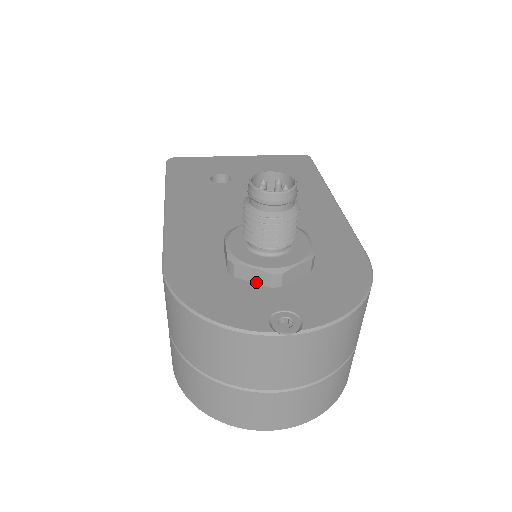
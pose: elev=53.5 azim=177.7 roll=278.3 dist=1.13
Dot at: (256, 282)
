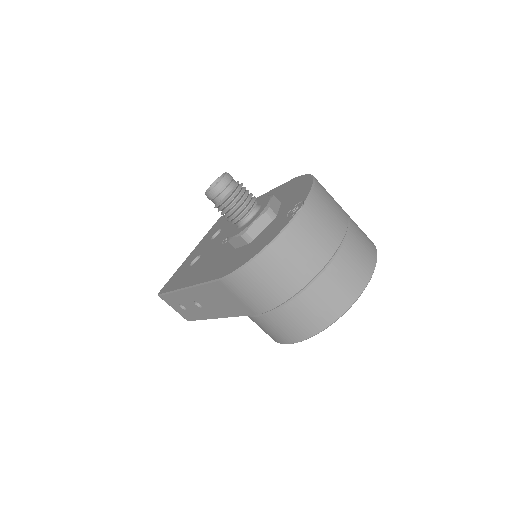
Dot at: (265, 227)
